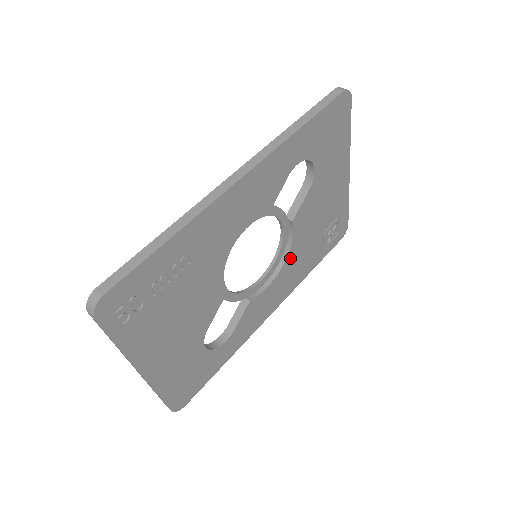
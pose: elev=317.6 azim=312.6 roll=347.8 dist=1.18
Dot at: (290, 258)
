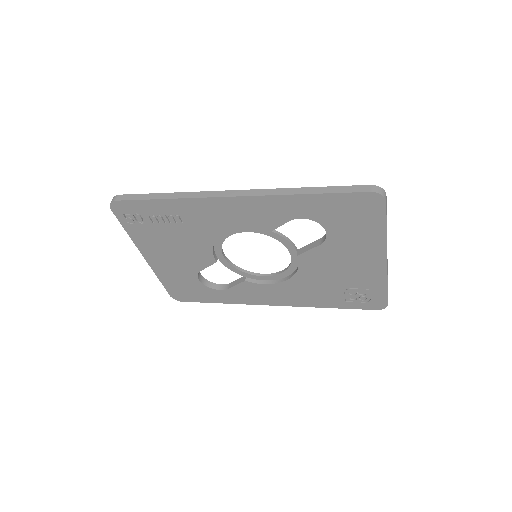
Dot at: (296, 281)
